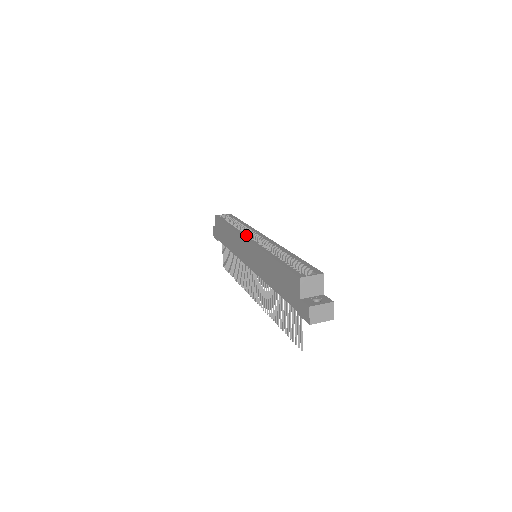
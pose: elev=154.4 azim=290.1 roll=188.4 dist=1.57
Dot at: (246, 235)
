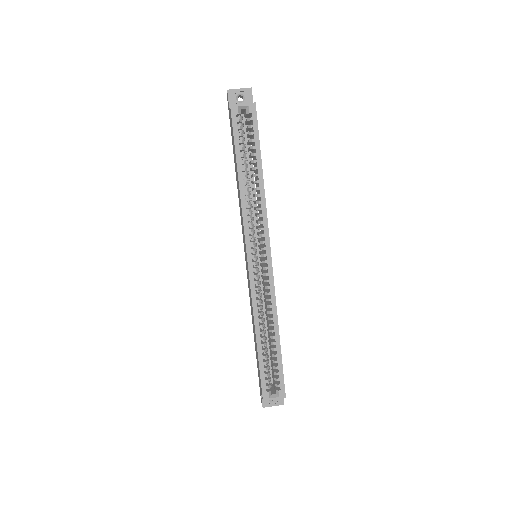
Dot at: (250, 246)
